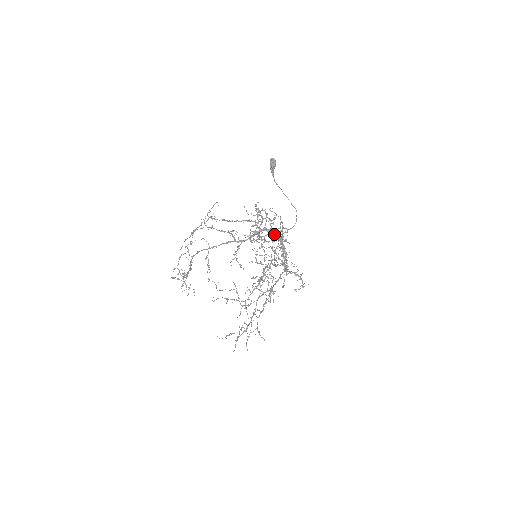
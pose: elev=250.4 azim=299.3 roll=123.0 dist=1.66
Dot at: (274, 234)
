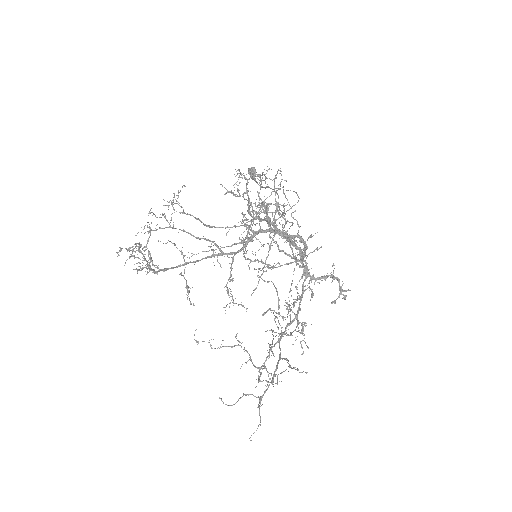
Dot at: occluded
